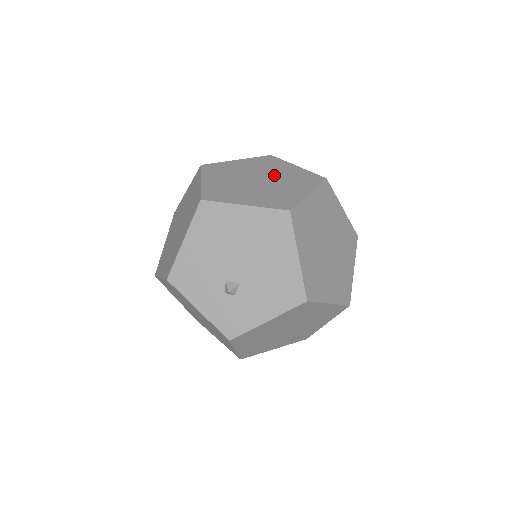
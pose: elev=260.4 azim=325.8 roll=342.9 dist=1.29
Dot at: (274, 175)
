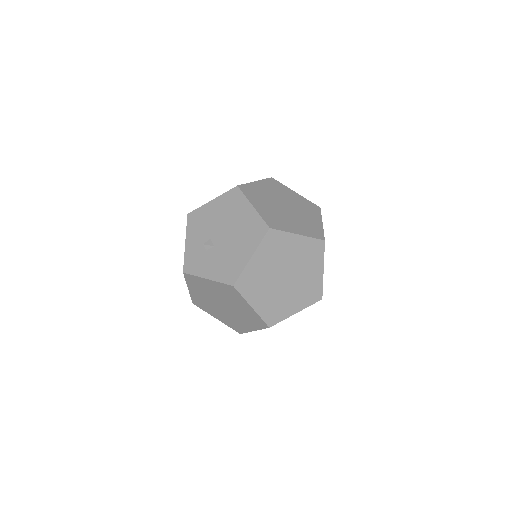
Dot at: (299, 213)
